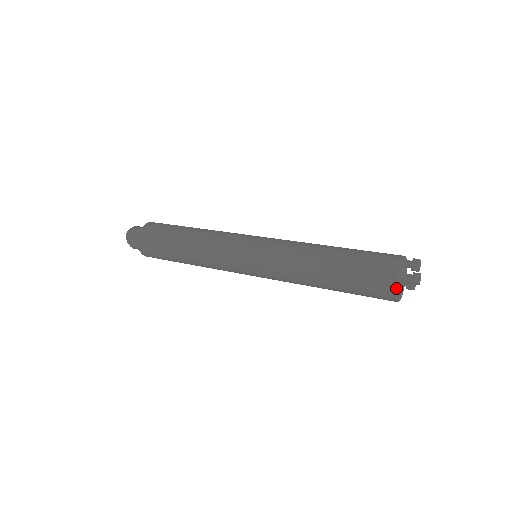
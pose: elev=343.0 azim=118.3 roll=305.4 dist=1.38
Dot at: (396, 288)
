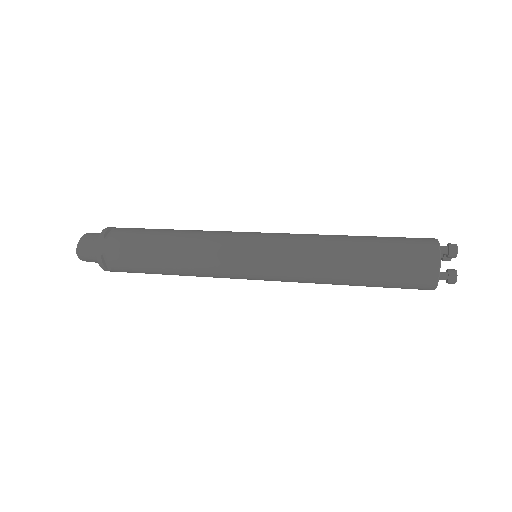
Dot at: (436, 286)
